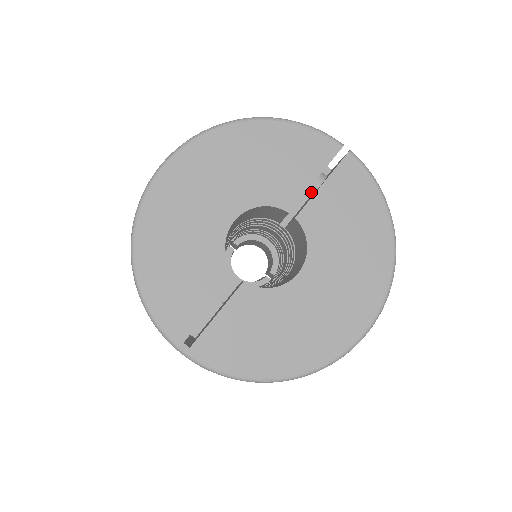
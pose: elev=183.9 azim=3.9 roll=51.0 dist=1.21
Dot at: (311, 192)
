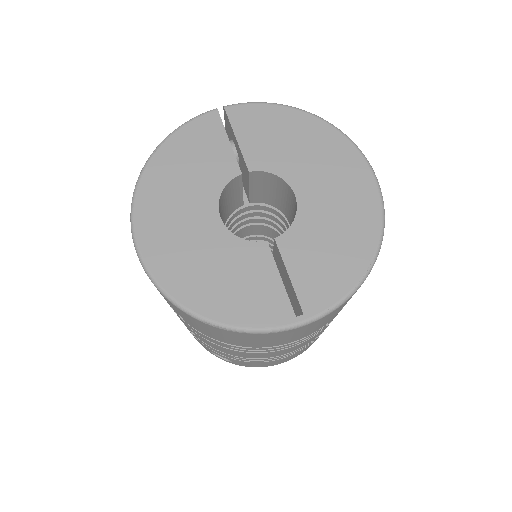
Dot at: (236, 157)
